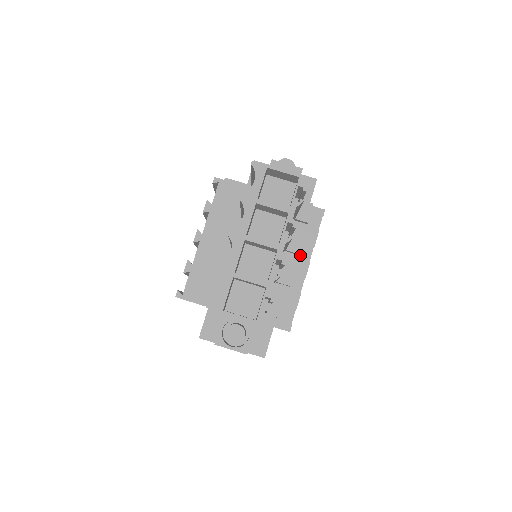
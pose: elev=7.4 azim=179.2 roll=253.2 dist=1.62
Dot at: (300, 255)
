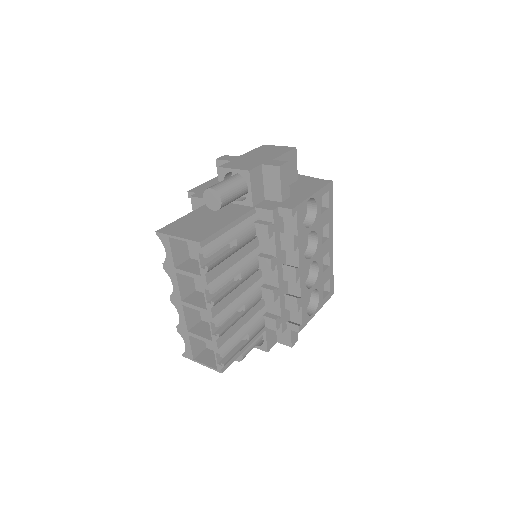
Dot at: (288, 257)
